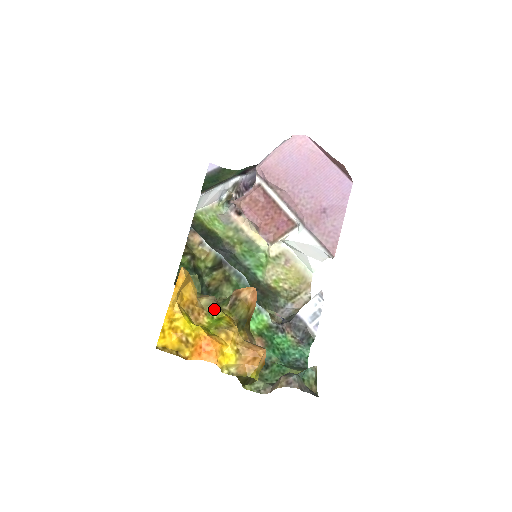
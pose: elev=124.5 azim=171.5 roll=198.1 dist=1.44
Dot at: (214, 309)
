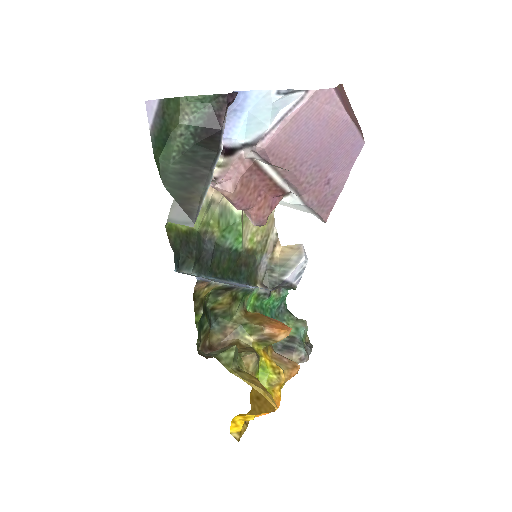
Dot at: (258, 365)
